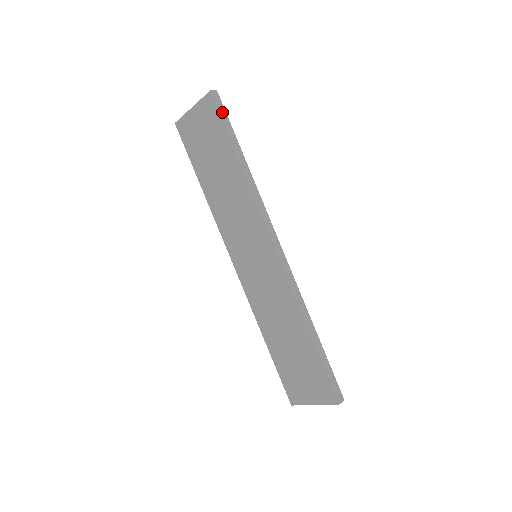
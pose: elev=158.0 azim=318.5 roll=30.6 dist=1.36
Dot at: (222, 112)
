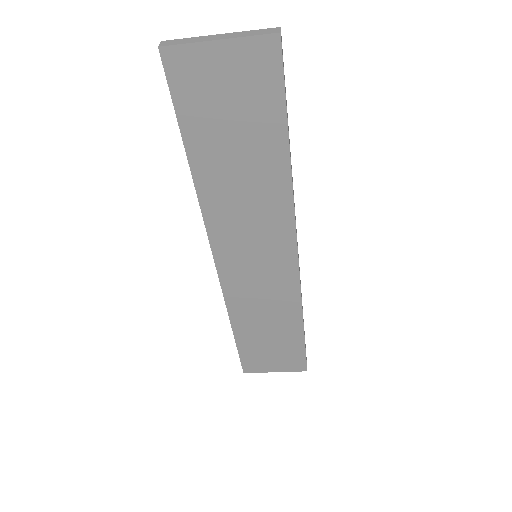
Dot at: occluded
